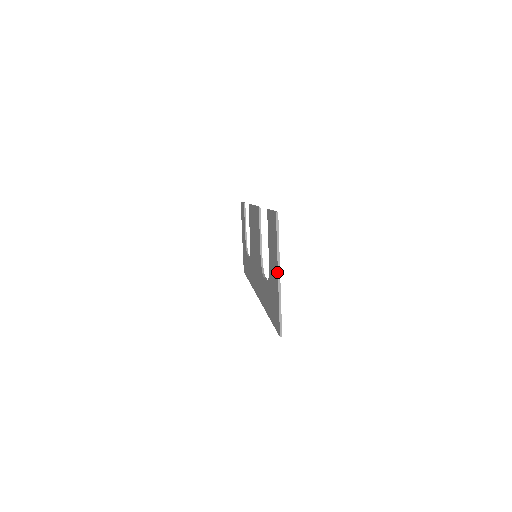
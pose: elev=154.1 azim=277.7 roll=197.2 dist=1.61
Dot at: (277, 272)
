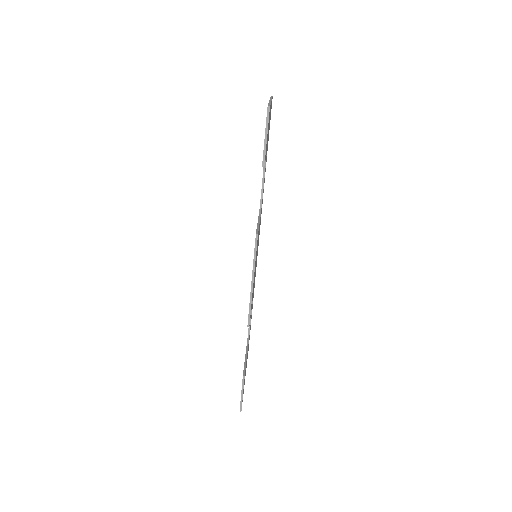
Dot at: occluded
